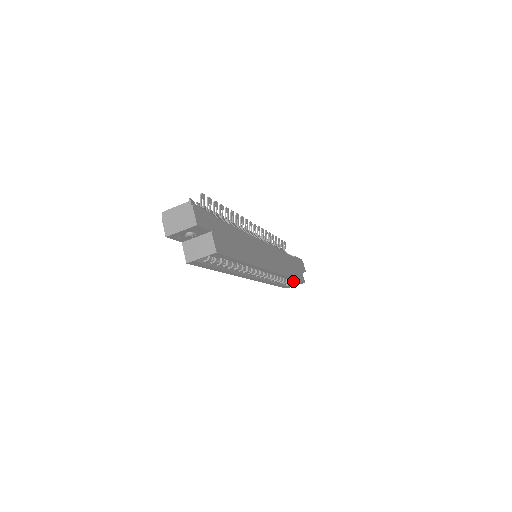
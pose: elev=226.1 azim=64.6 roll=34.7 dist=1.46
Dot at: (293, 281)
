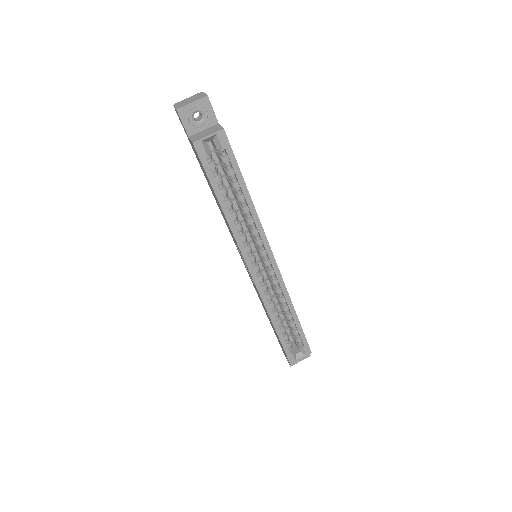
Dot at: (297, 352)
